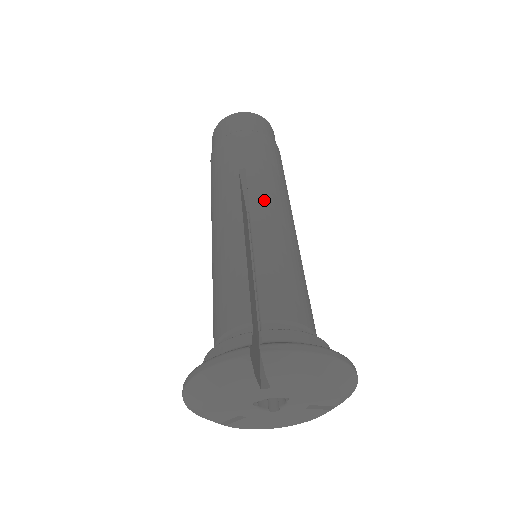
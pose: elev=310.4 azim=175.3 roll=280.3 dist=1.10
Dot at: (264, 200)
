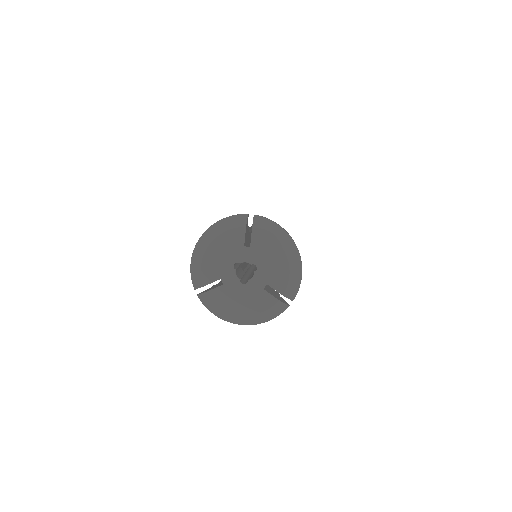
Dot at: occluded
